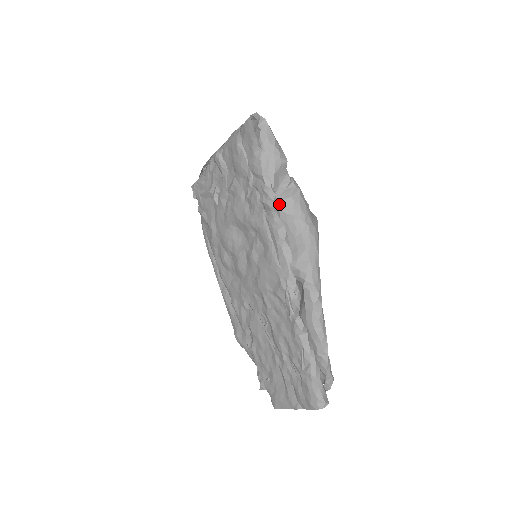
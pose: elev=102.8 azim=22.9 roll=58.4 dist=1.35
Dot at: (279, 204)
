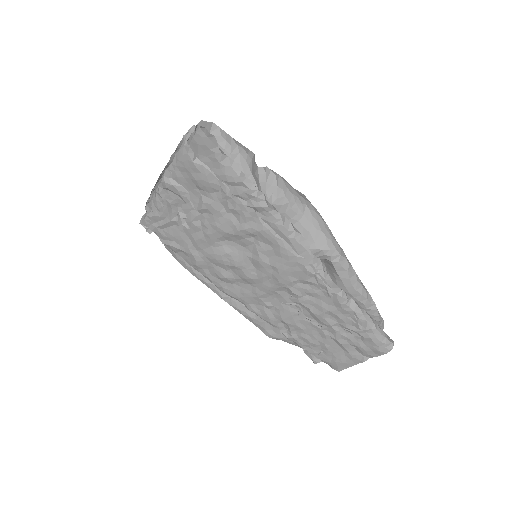
Dot at: (271, 200)
